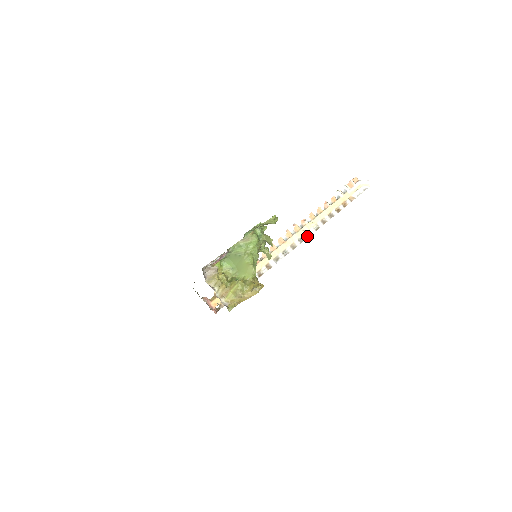
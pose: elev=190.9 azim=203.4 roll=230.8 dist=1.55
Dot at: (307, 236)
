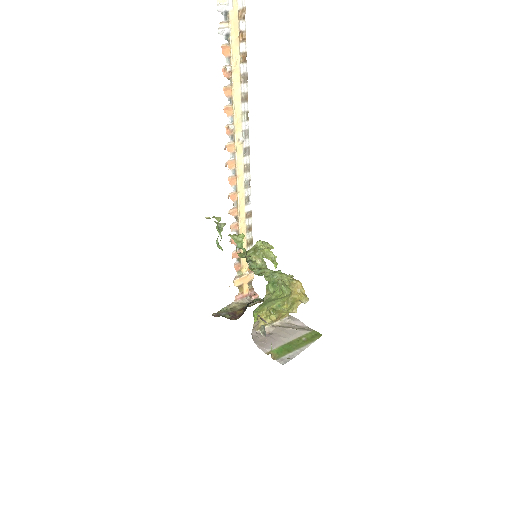
Dot at: (247, 140)
